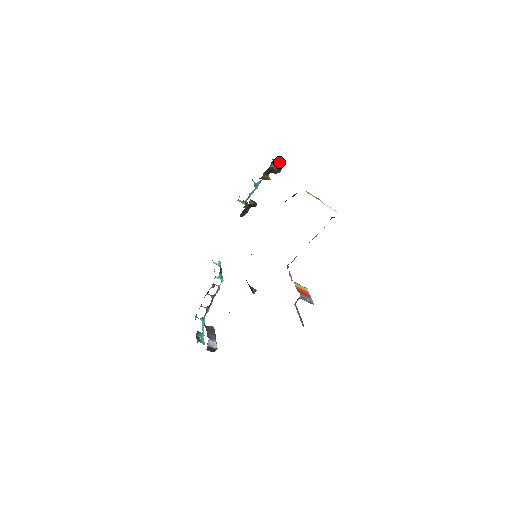
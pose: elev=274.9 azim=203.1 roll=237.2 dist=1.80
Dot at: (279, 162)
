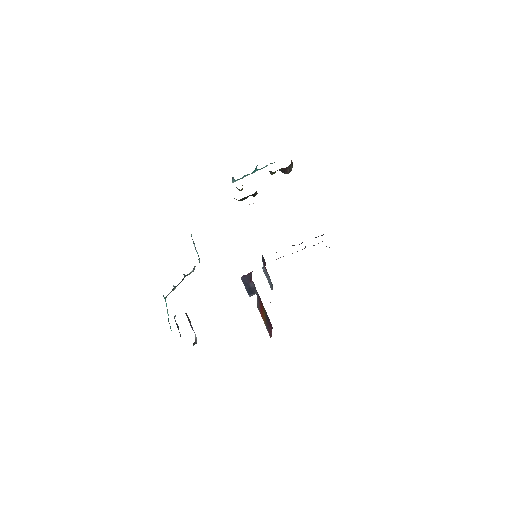
Dot at: occluded
